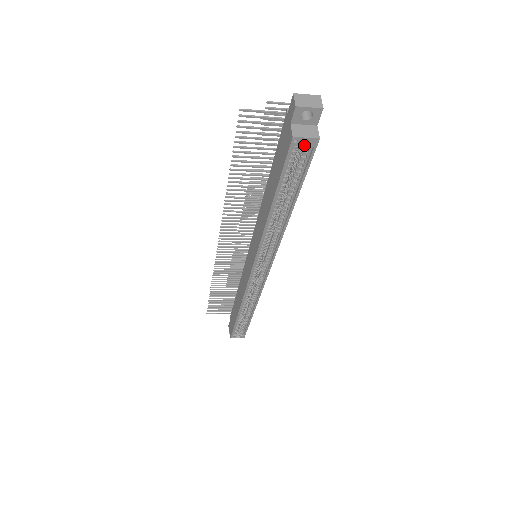
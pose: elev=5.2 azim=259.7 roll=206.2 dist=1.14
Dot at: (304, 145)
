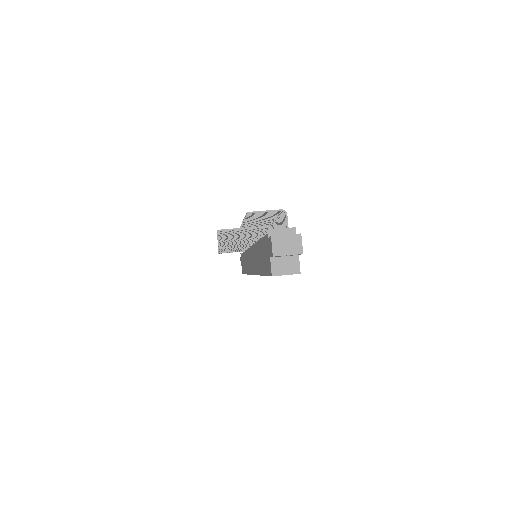
Dot at: occluded
